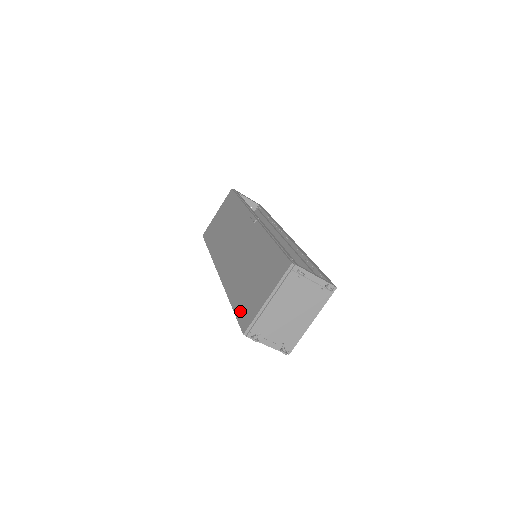
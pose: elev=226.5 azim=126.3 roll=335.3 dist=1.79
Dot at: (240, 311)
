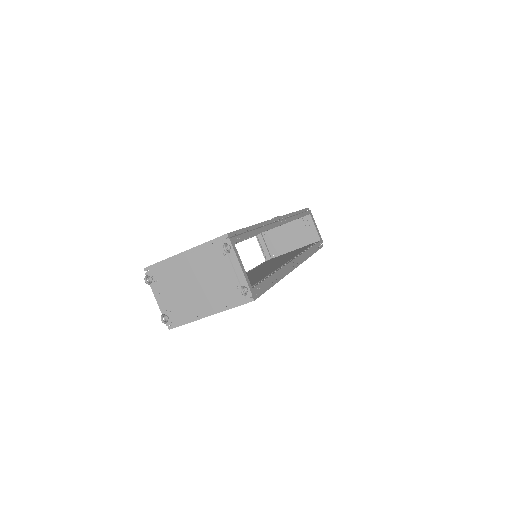
Dot at: occluded
